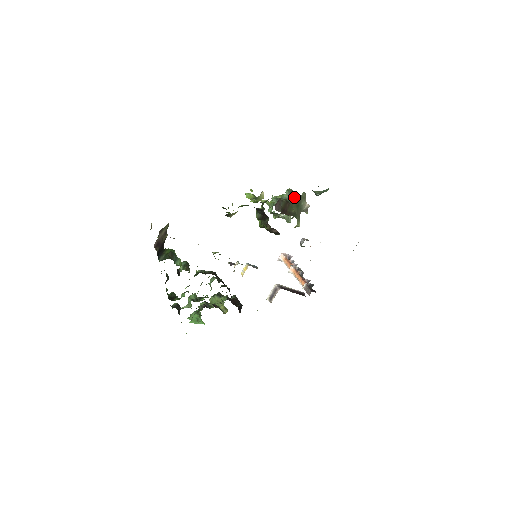
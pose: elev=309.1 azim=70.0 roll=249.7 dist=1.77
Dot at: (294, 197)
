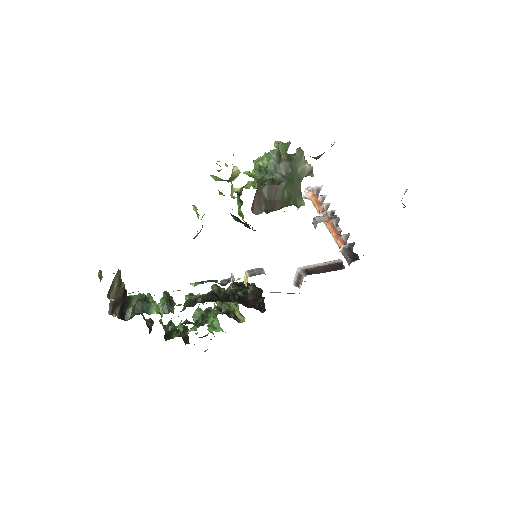
Dot at: (283, 167)
